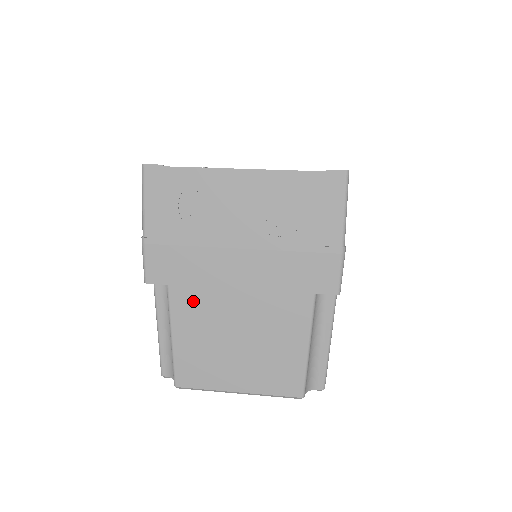
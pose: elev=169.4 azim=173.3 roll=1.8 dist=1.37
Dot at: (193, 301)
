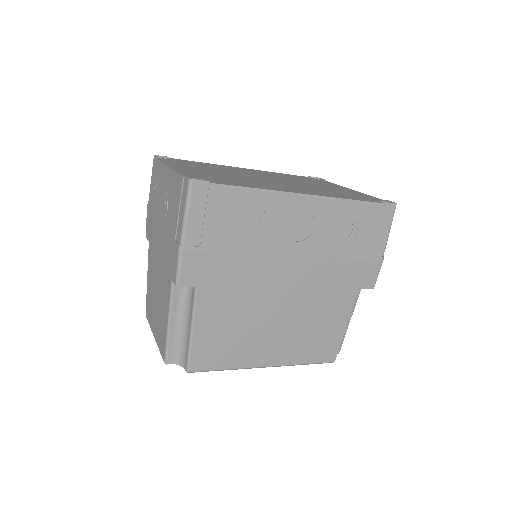
Dot at: (152, 257)
